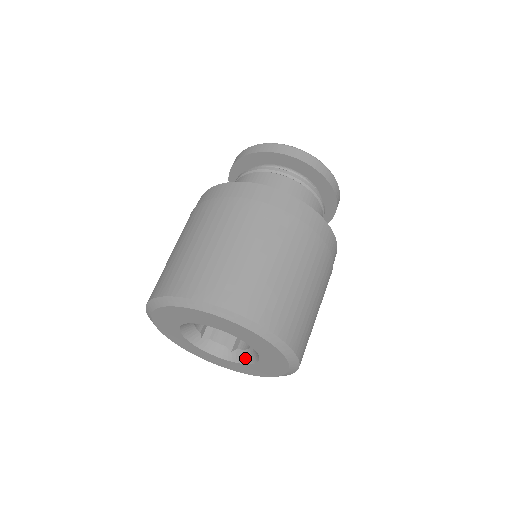
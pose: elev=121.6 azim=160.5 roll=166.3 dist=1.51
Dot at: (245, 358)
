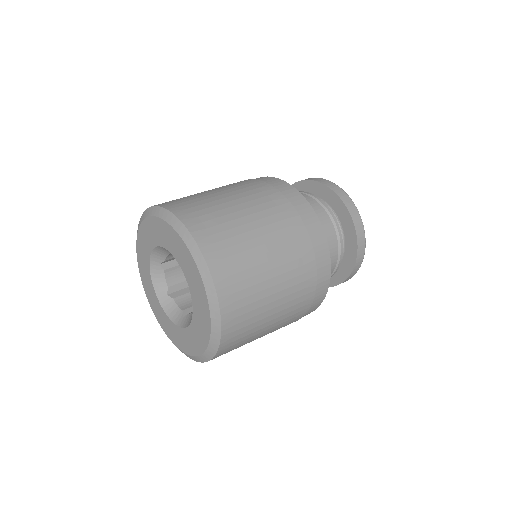
Dot at: (189, 321)
